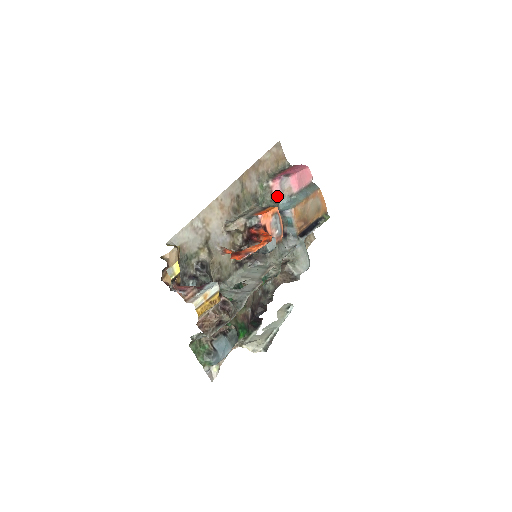
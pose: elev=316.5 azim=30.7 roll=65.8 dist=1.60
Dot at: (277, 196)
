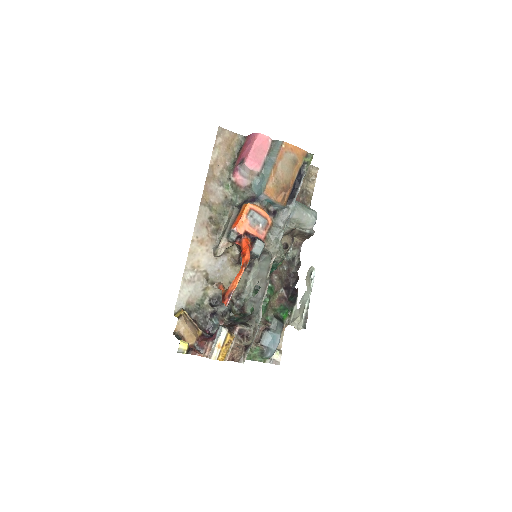
Dot at: (246, 185)
